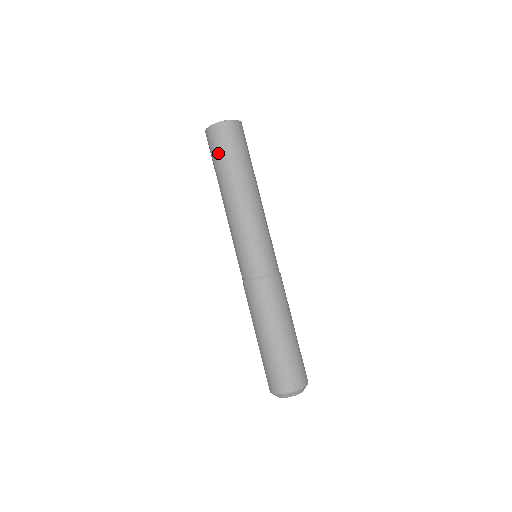
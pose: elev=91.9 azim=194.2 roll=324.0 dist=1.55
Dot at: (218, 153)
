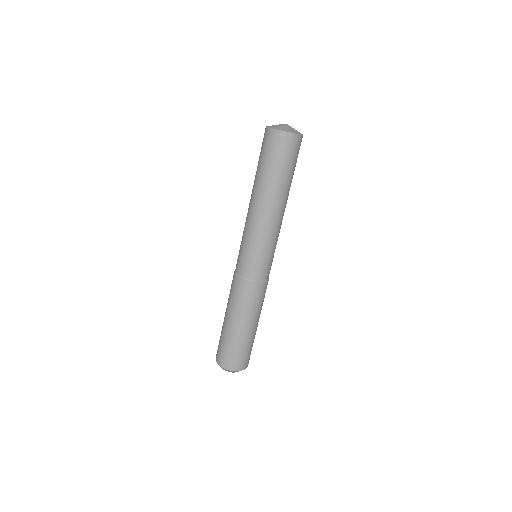
Dot at: (282, 162)
